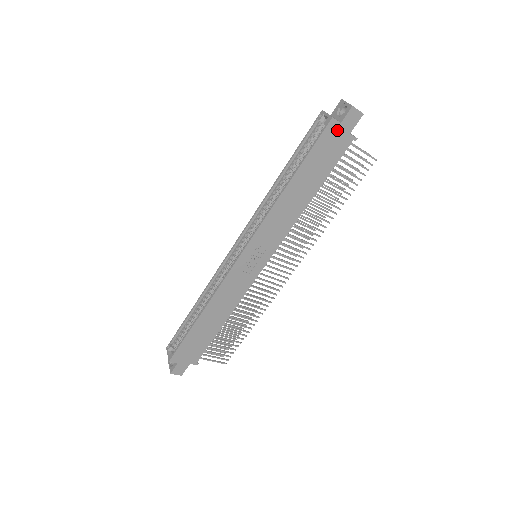
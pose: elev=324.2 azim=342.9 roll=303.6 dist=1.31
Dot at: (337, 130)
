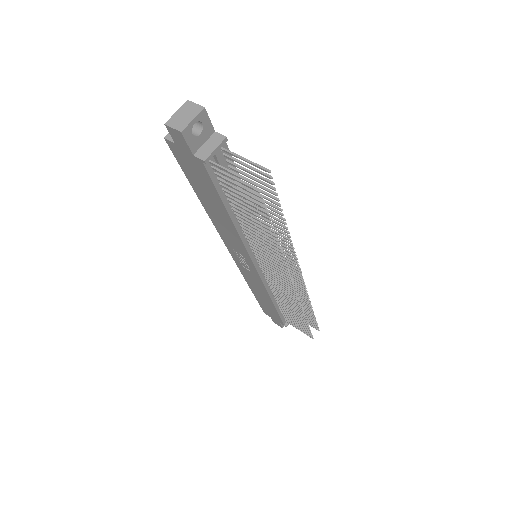
Dot at: (180, 151)
